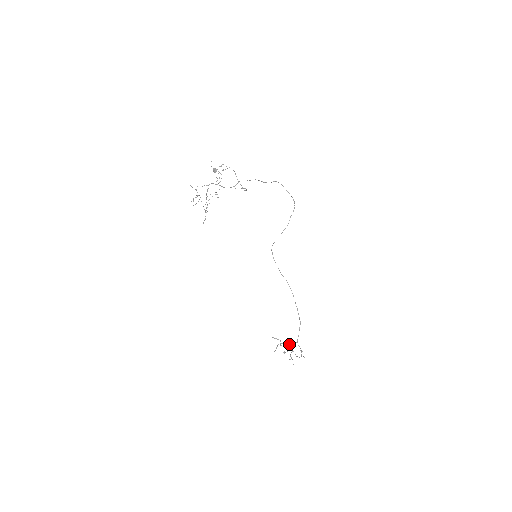
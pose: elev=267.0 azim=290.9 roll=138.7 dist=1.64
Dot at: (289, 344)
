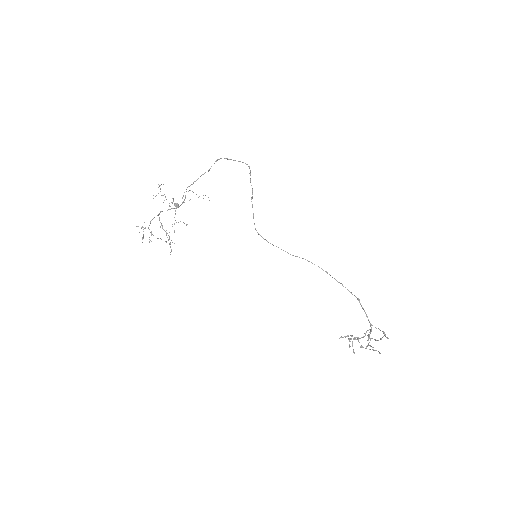
Dot at: (364, 333)
